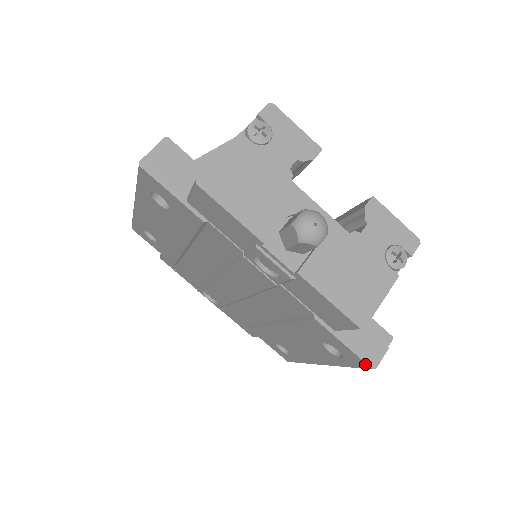
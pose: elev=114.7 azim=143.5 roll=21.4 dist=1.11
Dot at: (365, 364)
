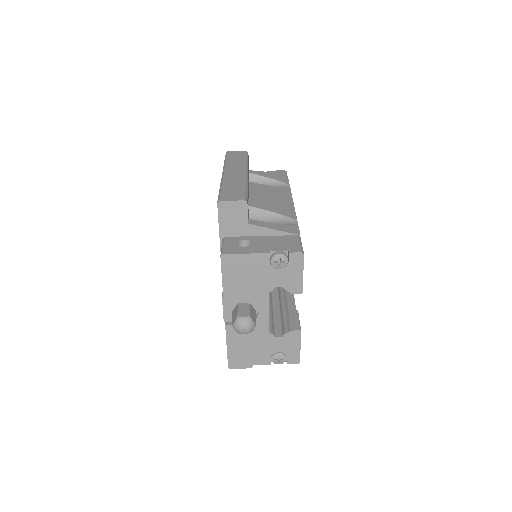
Dot at: occluded
